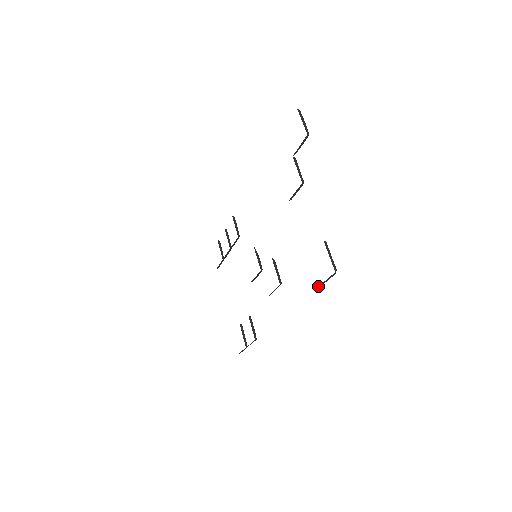
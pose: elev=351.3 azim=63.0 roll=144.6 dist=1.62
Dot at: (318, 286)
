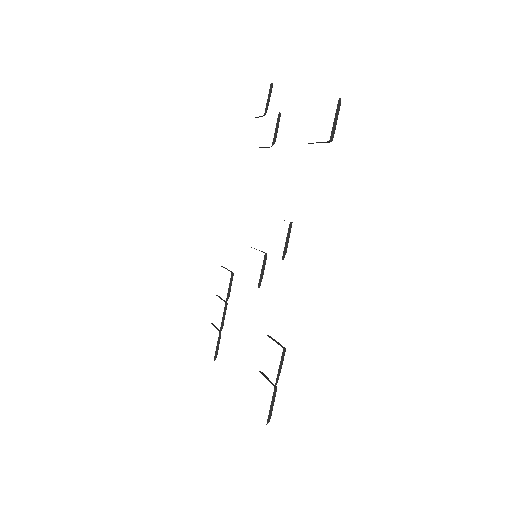
Dot at: occluded
